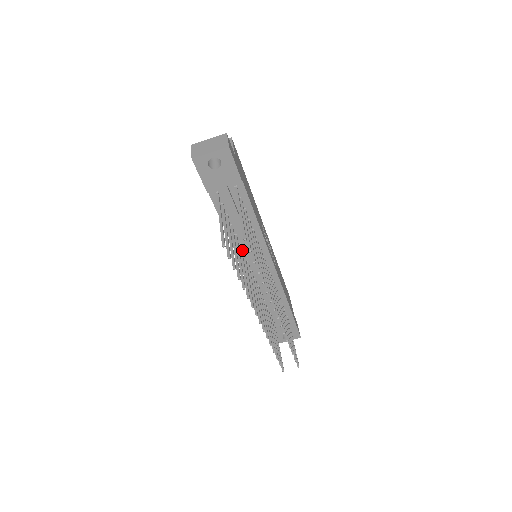
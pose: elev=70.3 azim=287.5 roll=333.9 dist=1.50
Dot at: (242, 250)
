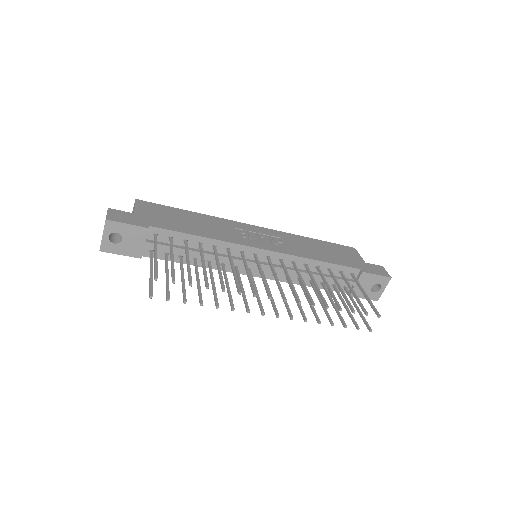
Dot at: (230, 266)
